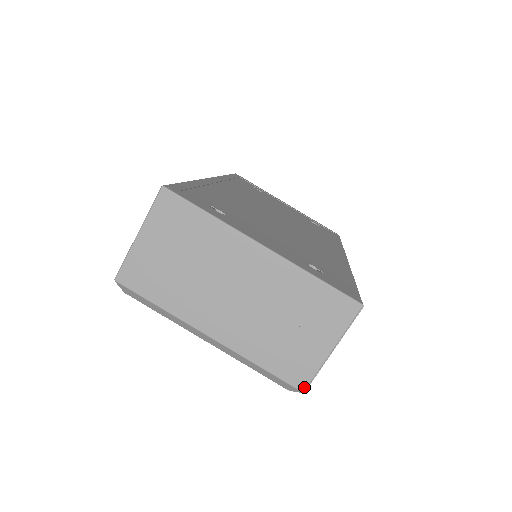
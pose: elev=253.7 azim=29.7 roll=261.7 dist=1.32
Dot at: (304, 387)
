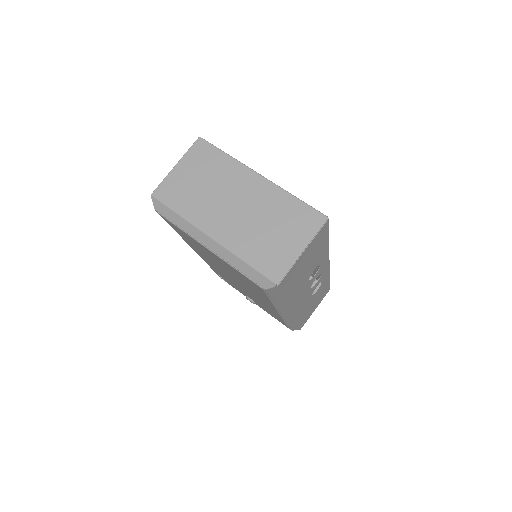
Dot at: (278, 280)
